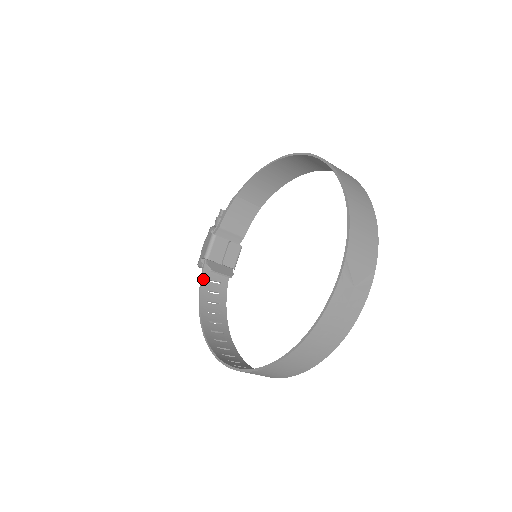
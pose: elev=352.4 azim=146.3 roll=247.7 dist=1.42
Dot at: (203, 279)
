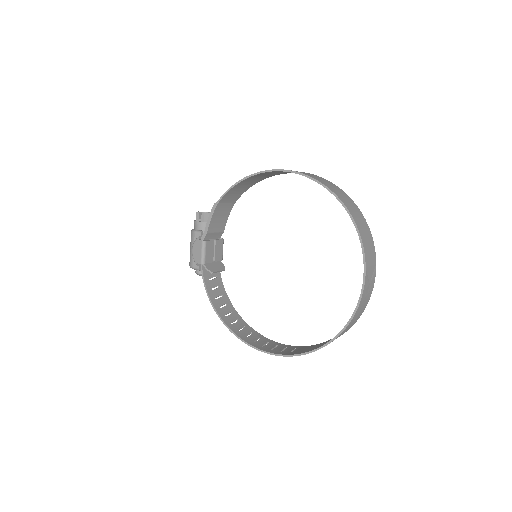
Dot at: (205, 281)
